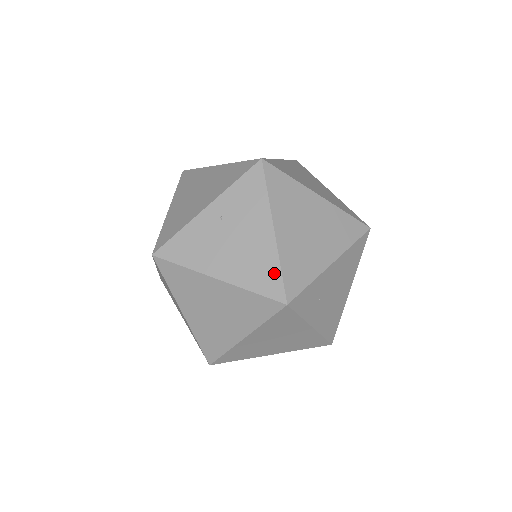
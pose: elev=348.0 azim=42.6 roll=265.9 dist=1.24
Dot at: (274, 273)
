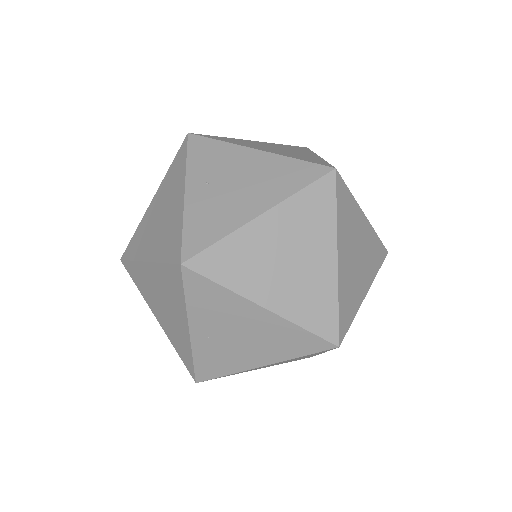
Dot at: (297, 165)
